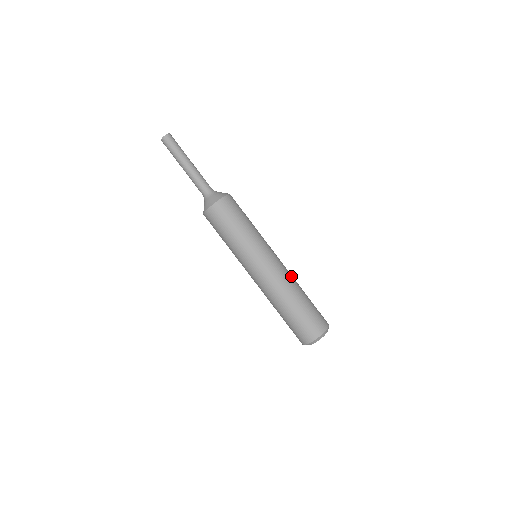
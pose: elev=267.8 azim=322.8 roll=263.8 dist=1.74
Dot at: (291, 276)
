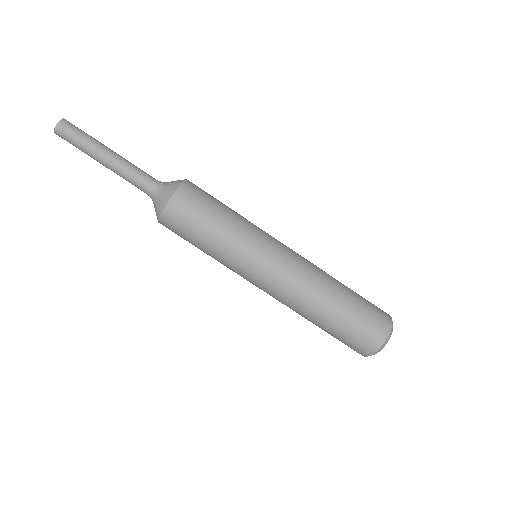
Dot at: (316, 267)
